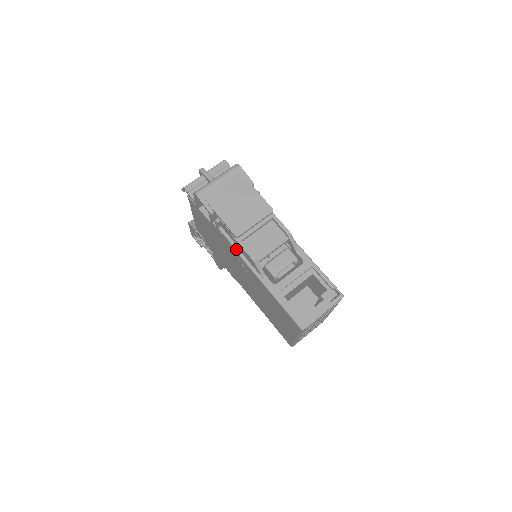
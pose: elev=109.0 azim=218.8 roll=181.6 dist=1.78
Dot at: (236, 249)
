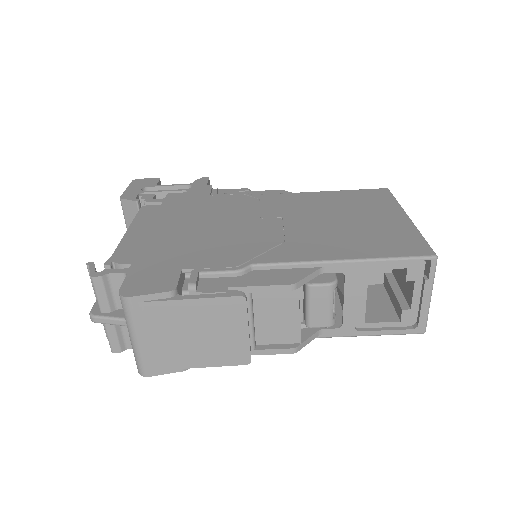
Dot at: occluded
